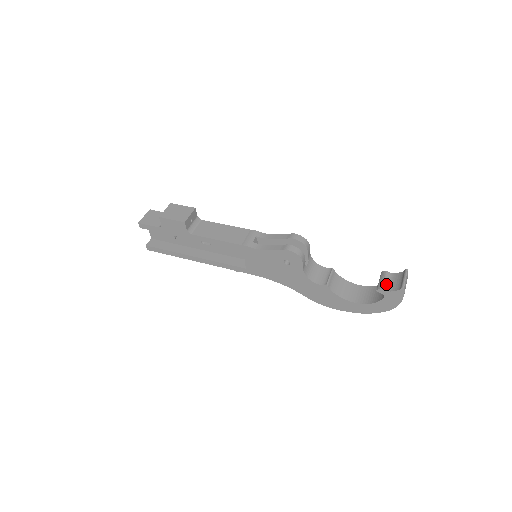
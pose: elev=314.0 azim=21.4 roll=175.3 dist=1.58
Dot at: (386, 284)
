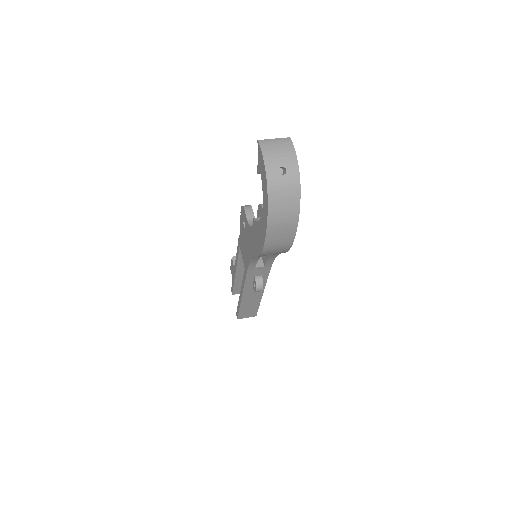
Dot at: occluded
